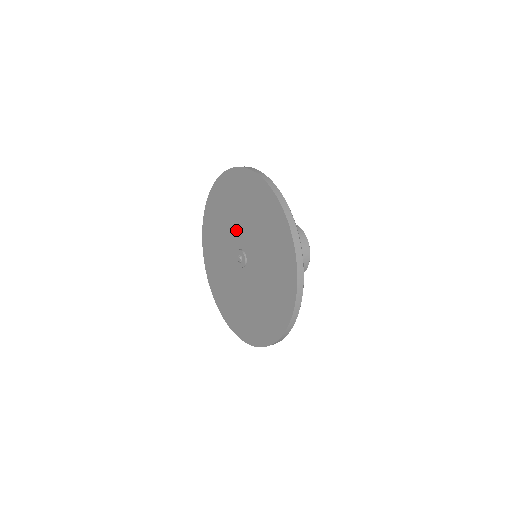
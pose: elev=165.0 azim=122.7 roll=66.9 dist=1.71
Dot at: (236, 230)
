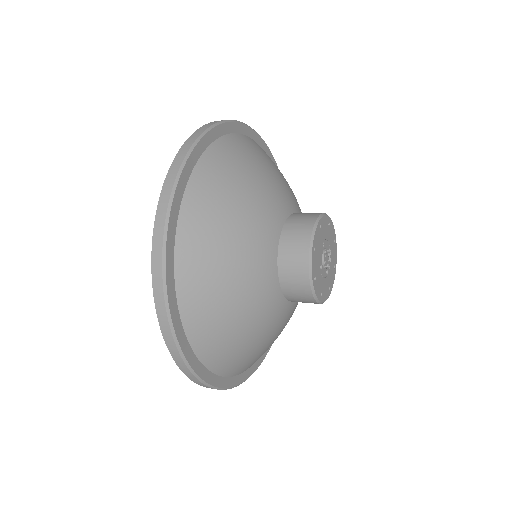
Dot at: occluded
